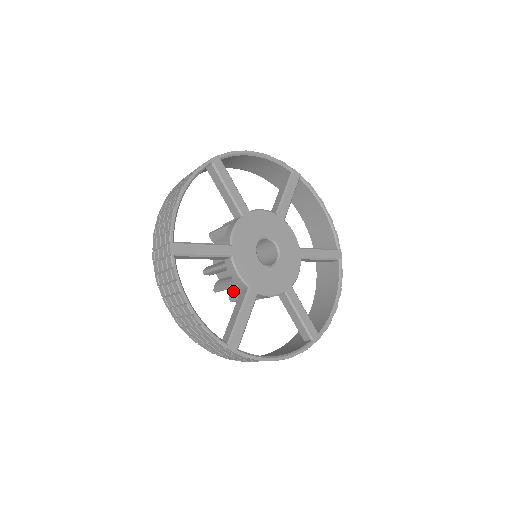
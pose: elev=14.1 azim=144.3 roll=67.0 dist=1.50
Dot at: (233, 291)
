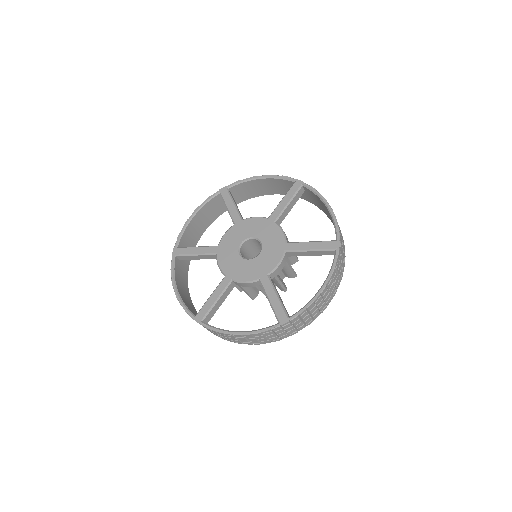
Dot at: occluded
